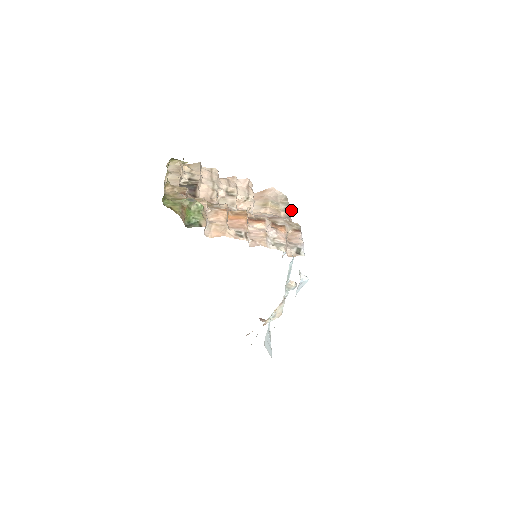
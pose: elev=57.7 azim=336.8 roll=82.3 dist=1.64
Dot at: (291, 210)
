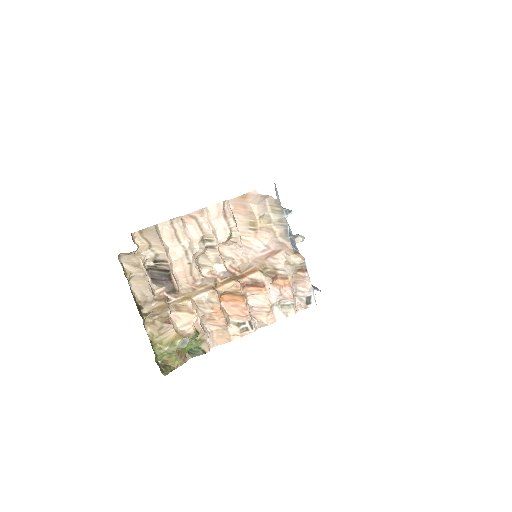
Dot at: (287, 224)
